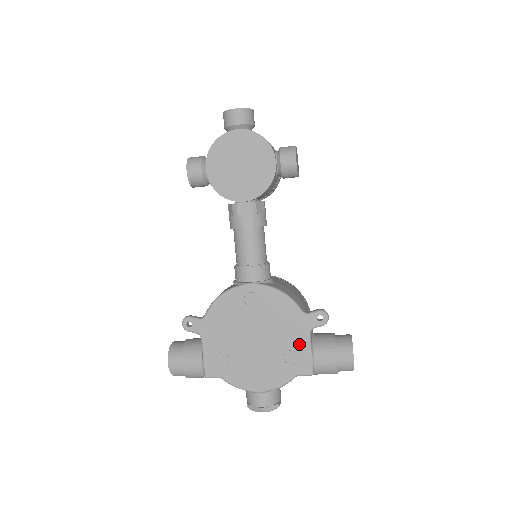
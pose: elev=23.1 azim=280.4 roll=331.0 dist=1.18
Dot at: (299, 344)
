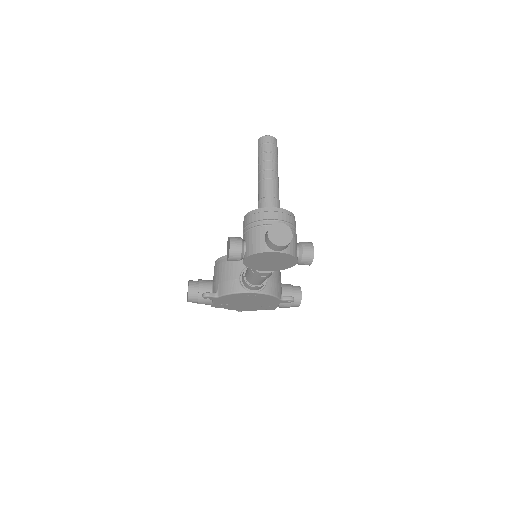
Dot at: (272, 305)
